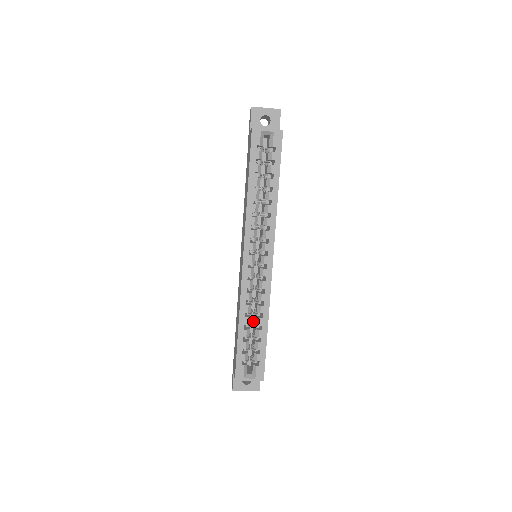
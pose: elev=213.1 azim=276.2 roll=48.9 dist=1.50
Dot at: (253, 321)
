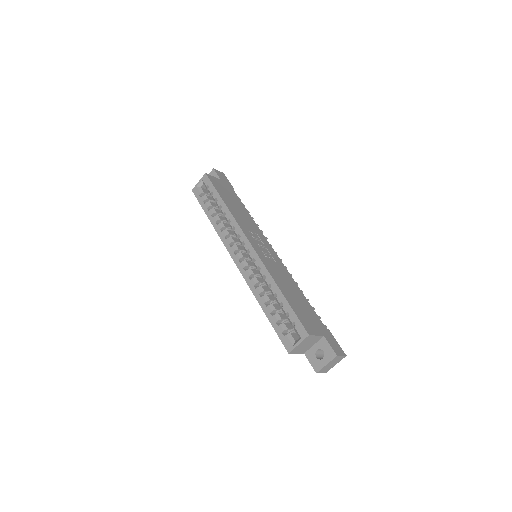
Dot at: occluded
